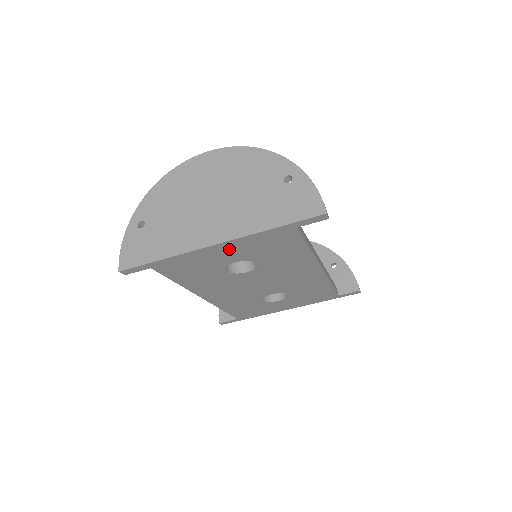
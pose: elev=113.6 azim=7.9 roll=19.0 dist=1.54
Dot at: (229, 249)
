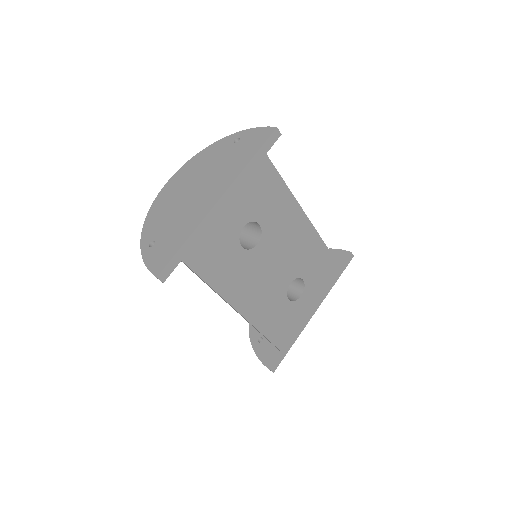
Dot at: (231, 205)
